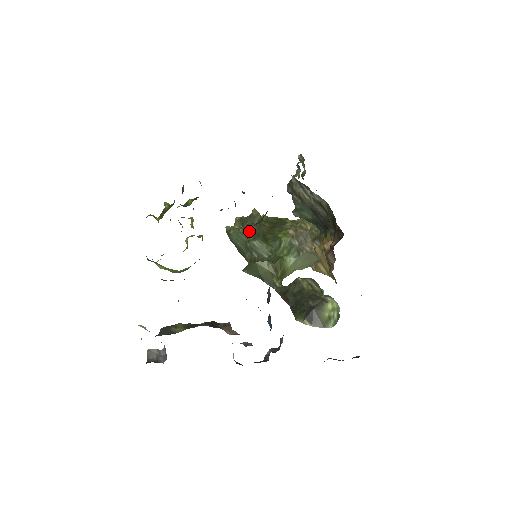
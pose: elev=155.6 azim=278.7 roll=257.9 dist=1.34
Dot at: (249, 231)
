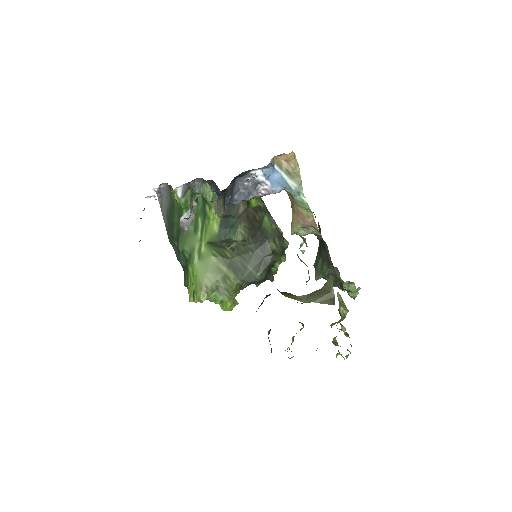
Dot at: occluded
